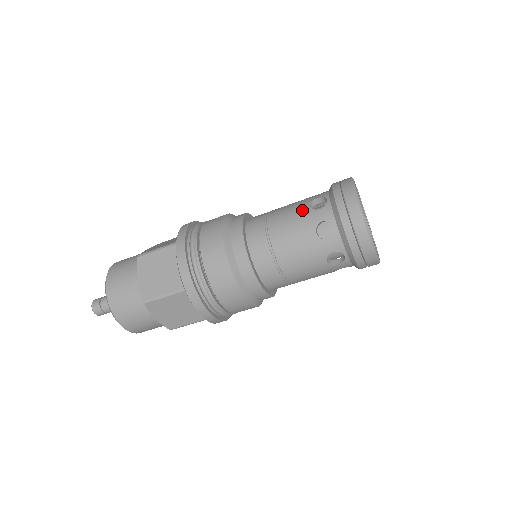
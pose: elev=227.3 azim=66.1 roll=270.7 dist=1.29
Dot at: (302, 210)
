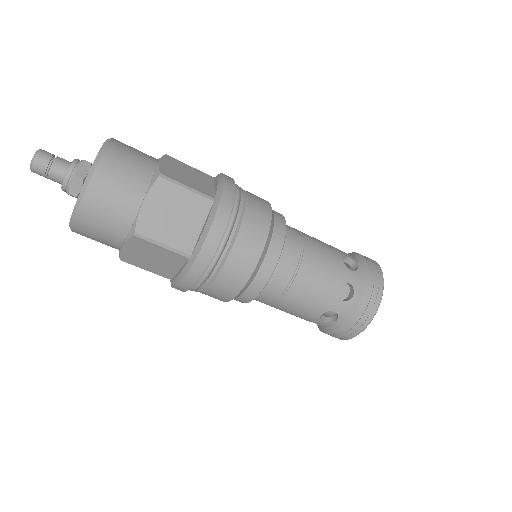
Dot at: occluded
